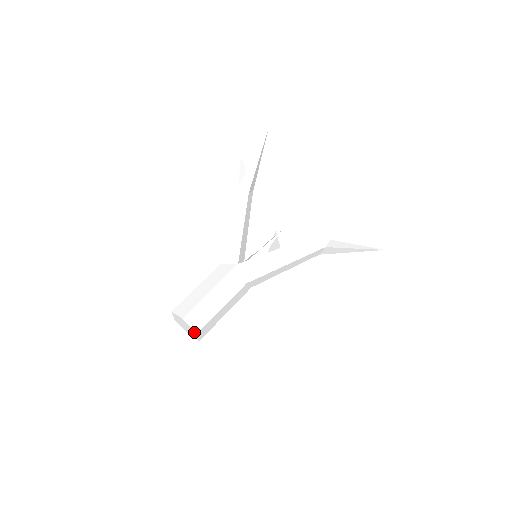
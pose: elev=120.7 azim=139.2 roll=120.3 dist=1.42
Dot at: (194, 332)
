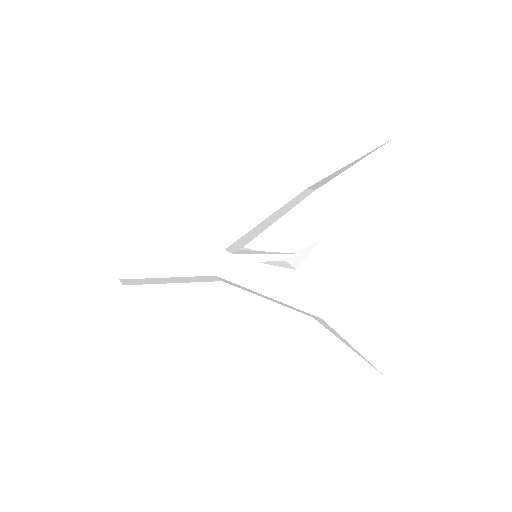
Dot at: (120, 241)
